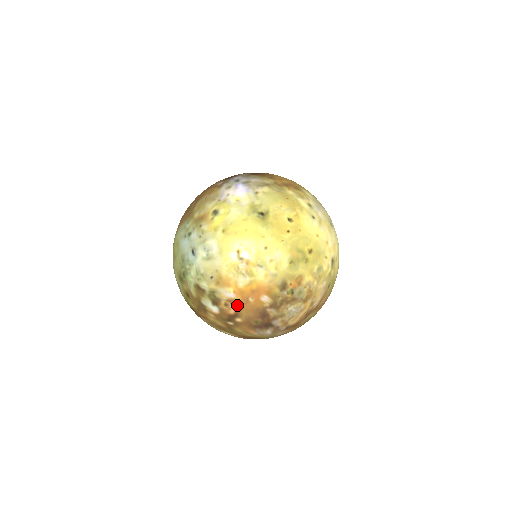
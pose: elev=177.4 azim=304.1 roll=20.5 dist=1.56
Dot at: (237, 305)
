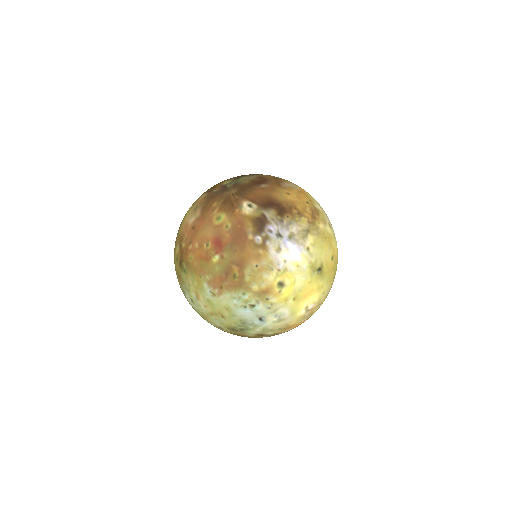
Dot at: occluded
